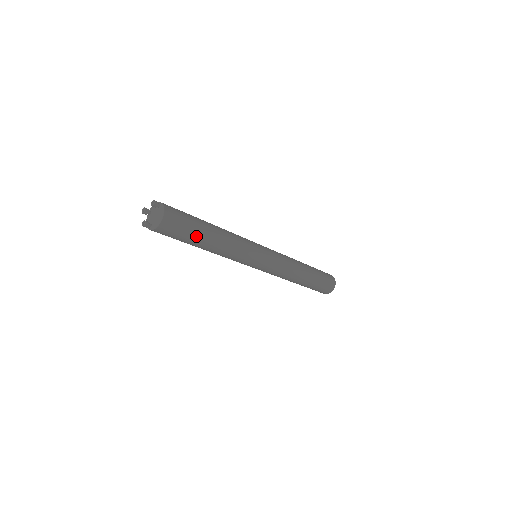
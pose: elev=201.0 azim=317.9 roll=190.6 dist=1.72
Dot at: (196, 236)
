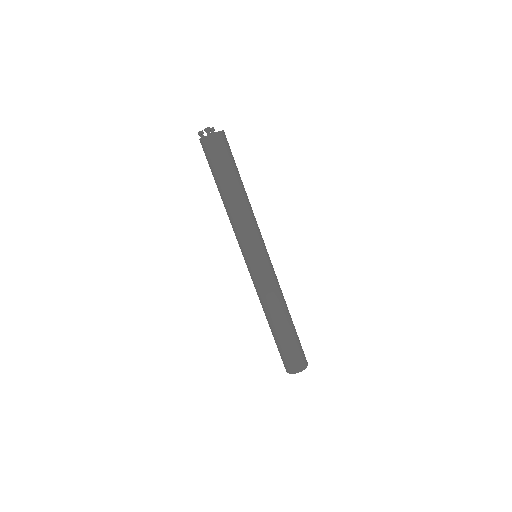
Dot at: (236, 169)
